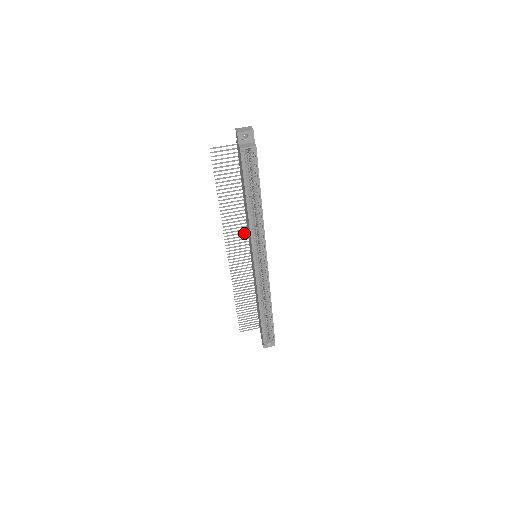
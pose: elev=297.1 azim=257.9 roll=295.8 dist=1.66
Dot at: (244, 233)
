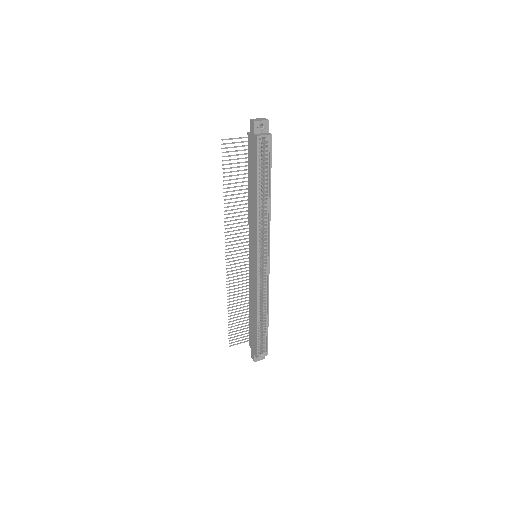
Dot at: occluded
